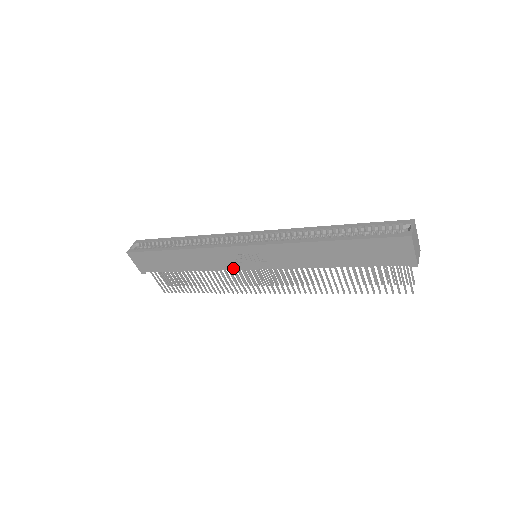
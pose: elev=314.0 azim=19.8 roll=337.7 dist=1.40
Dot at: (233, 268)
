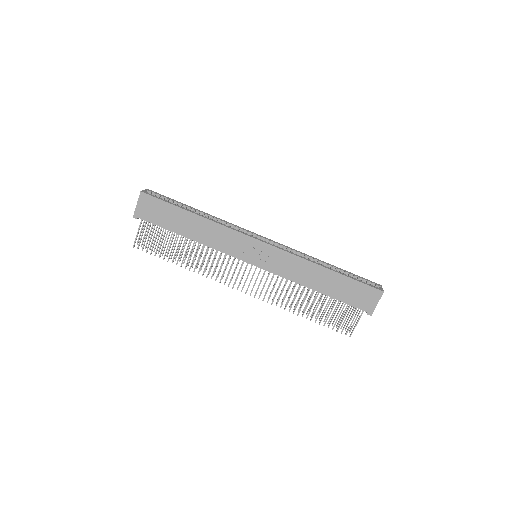
Dot at: (234, 255)
